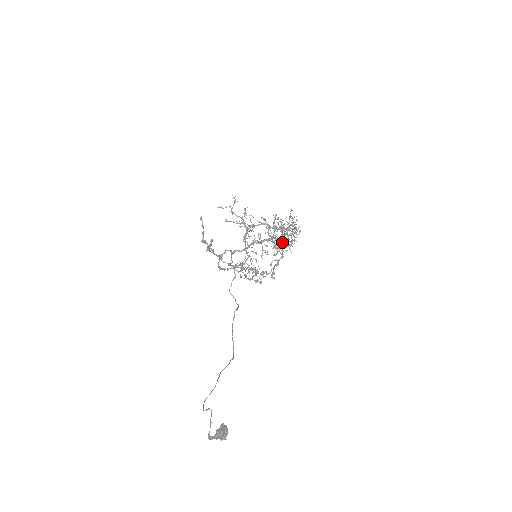
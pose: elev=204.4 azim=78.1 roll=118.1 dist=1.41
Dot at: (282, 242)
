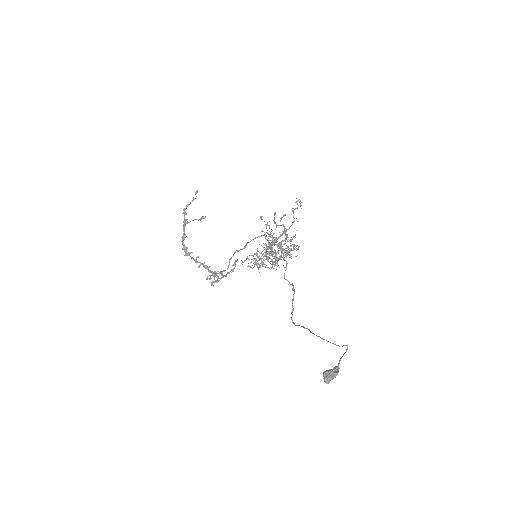
Dot at: (237, 260)
